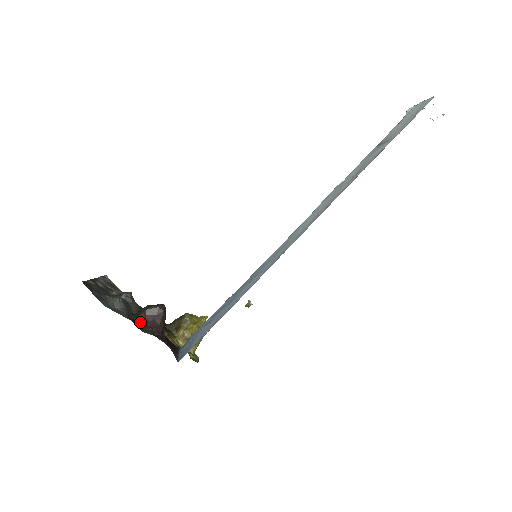
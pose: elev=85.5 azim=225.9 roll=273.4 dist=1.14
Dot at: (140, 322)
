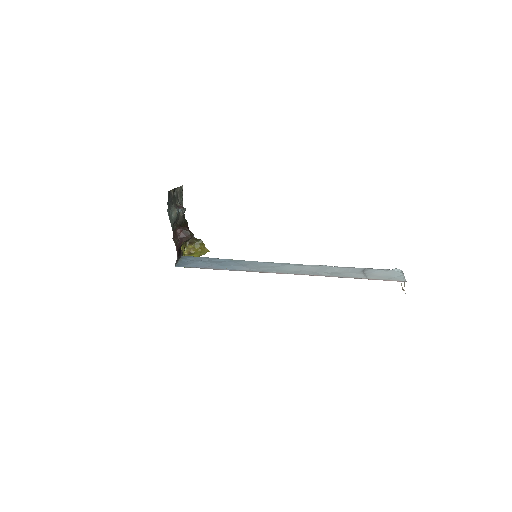
Dot at: (176, 232)
